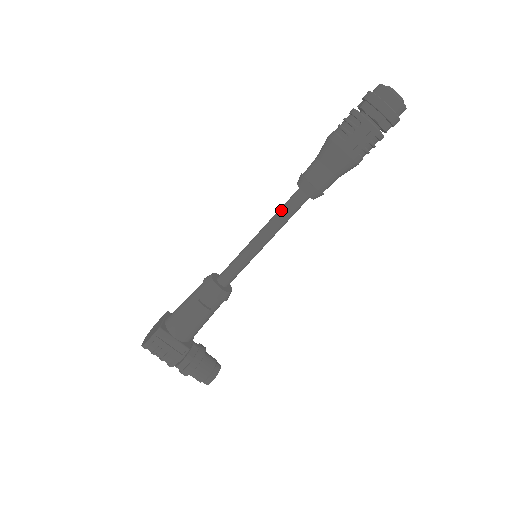
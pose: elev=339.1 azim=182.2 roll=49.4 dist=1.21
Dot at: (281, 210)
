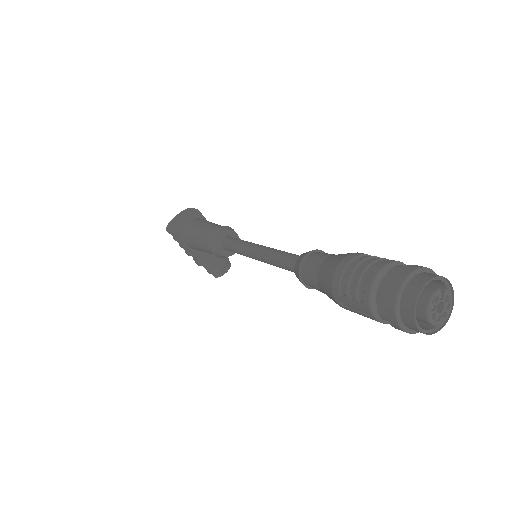
Dot at: (278, 258)
